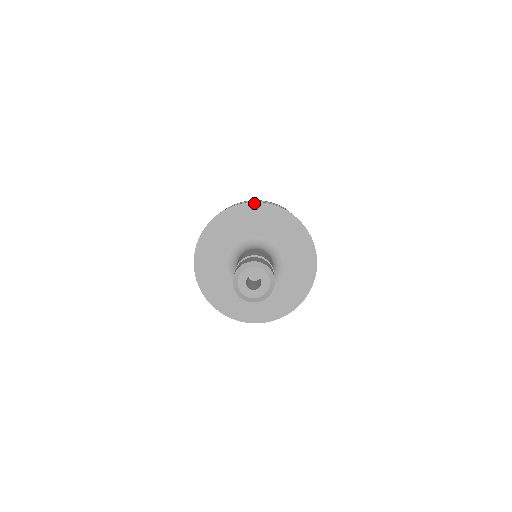
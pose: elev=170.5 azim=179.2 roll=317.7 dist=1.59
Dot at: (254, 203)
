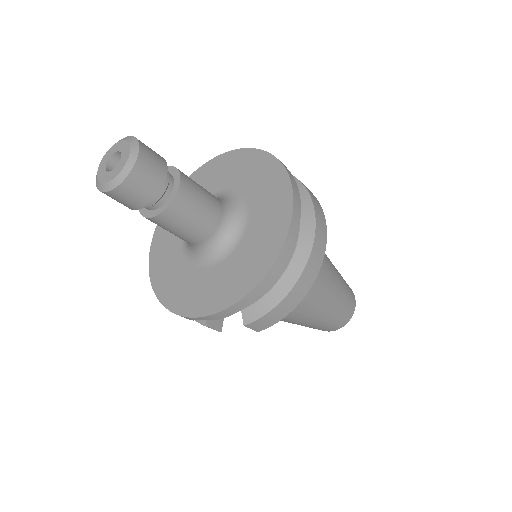
Dot at: occluded
